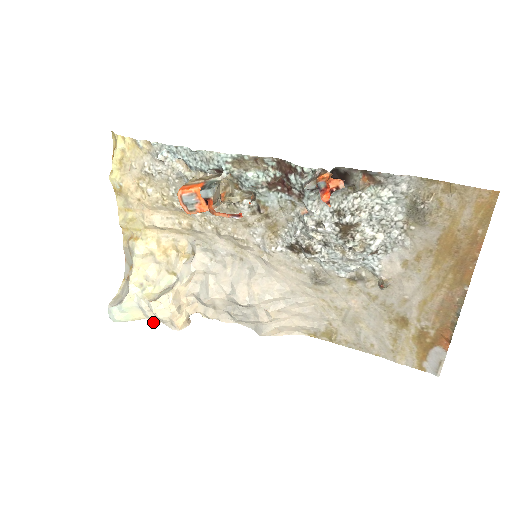
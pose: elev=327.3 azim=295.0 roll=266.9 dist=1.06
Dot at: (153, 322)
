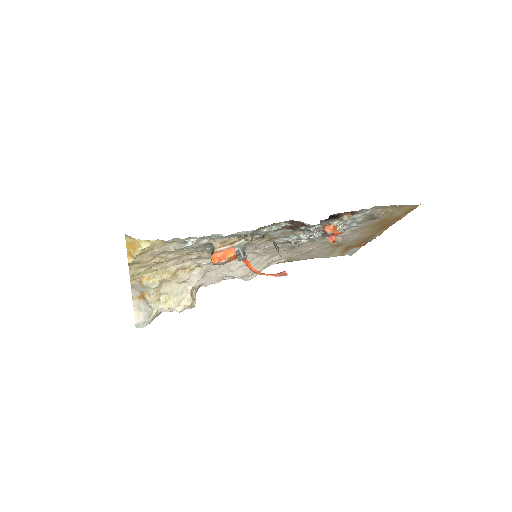
Dot at: occluded
